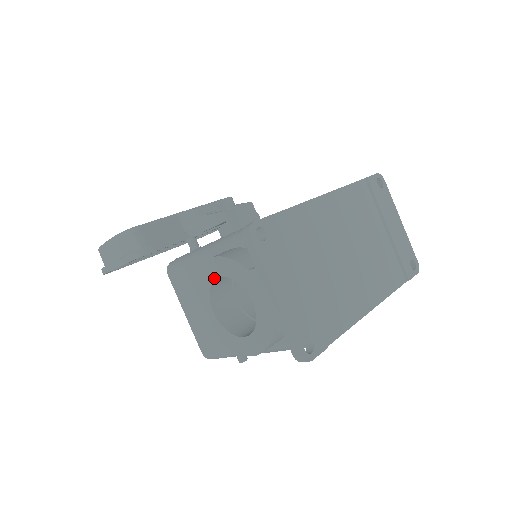
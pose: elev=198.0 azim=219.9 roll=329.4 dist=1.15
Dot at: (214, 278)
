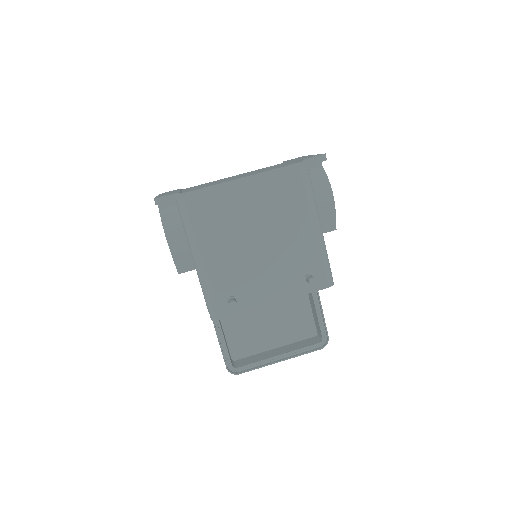
Dot at: occluded
